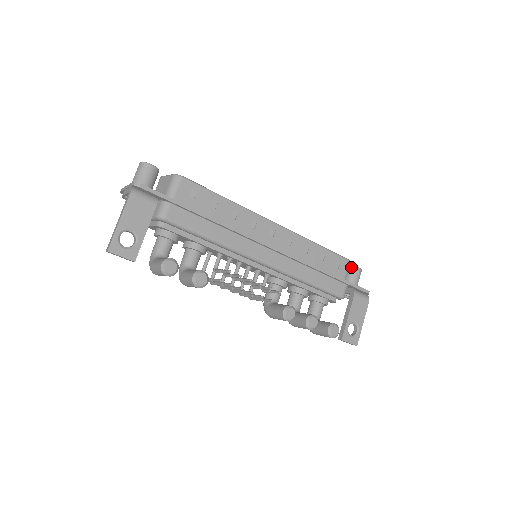
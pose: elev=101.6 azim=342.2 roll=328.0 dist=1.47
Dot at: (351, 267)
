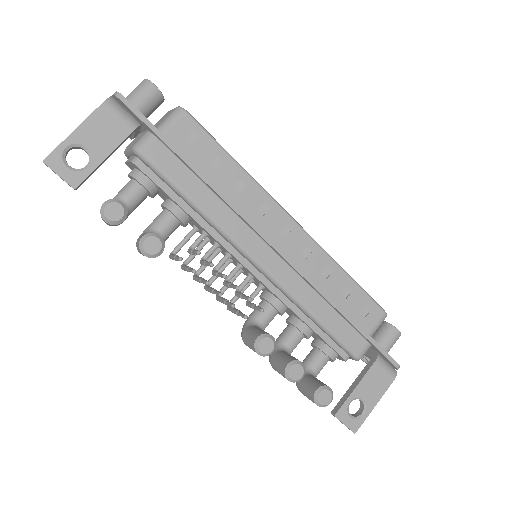
Dot at: (387, 324)
